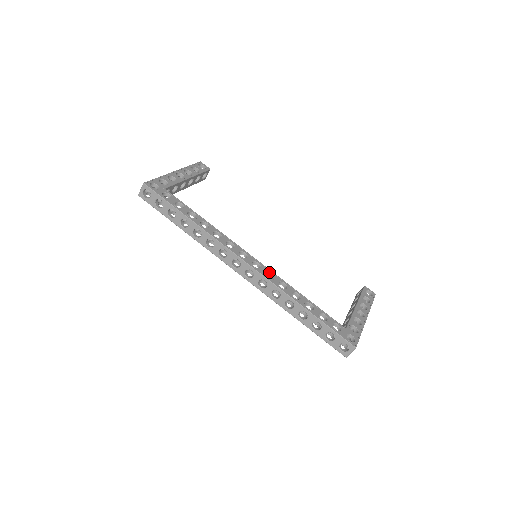
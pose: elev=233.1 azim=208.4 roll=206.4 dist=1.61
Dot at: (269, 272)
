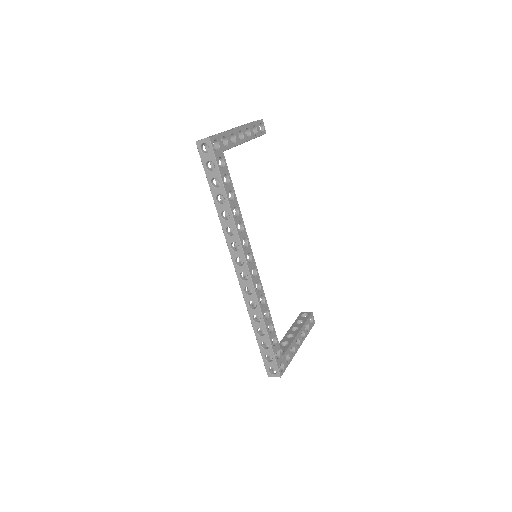
Dot at: (259, 283)
